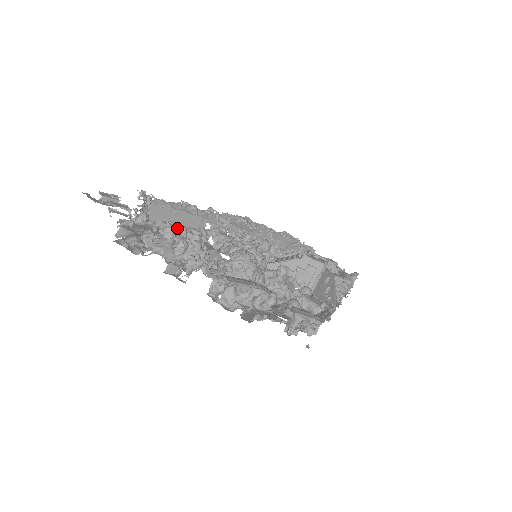
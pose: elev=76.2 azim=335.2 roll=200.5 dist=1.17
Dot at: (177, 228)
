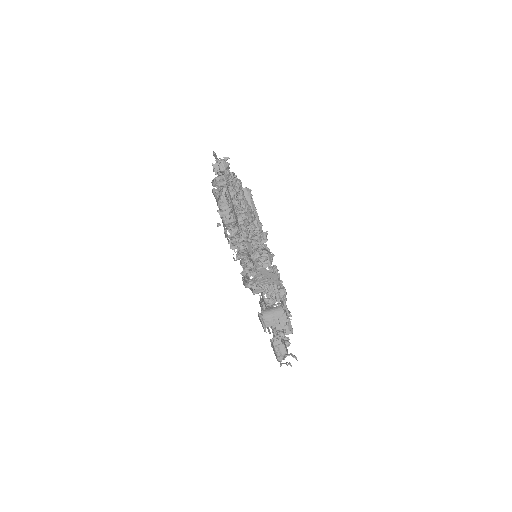
Dot at: (240, 187)
